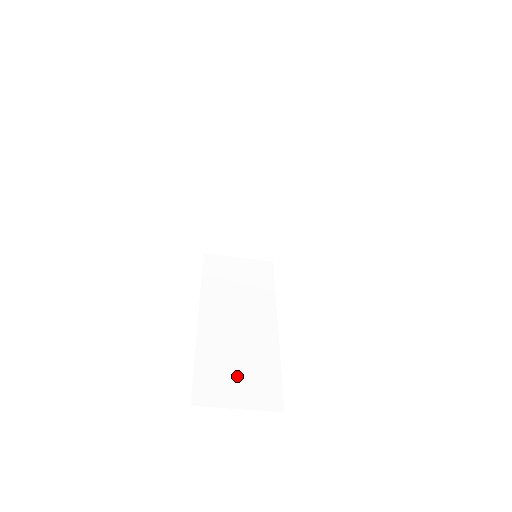
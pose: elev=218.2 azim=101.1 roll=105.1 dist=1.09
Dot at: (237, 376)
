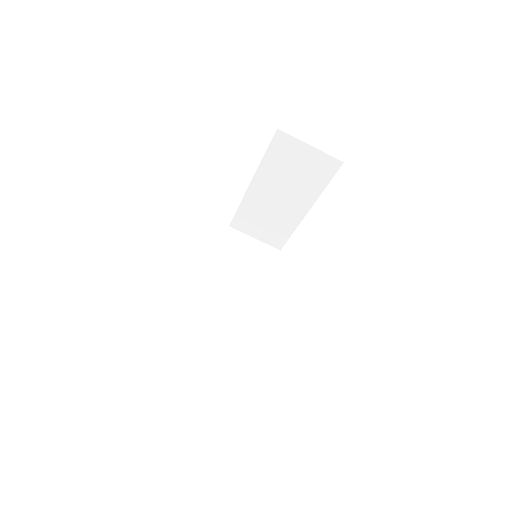
Dot at: (216, 331)
